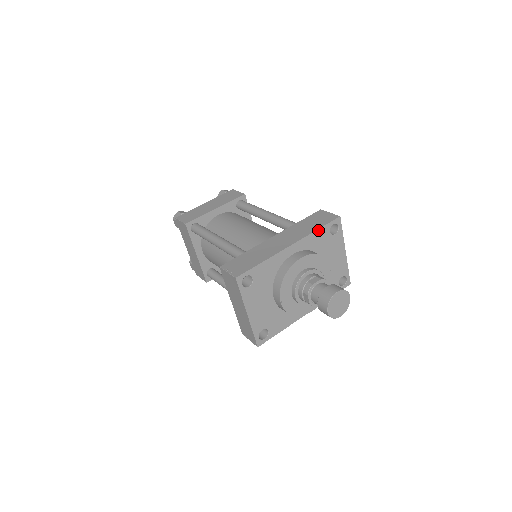
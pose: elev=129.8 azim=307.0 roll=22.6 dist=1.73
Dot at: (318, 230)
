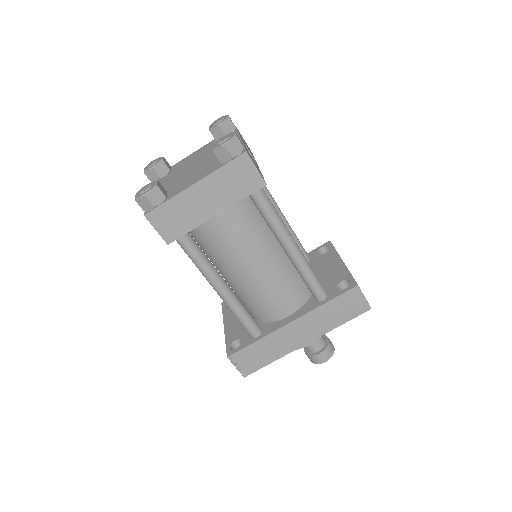
Dot at: (340, 324)
